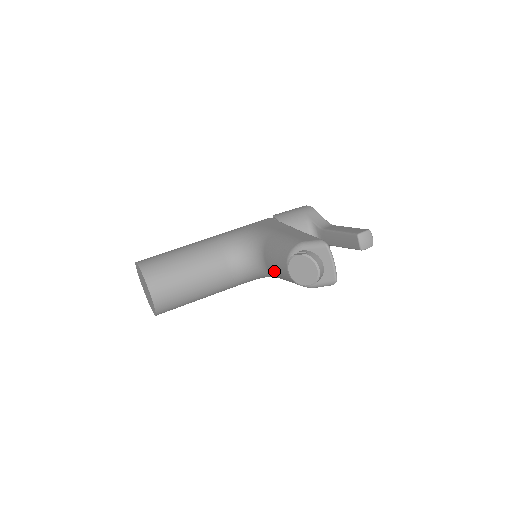
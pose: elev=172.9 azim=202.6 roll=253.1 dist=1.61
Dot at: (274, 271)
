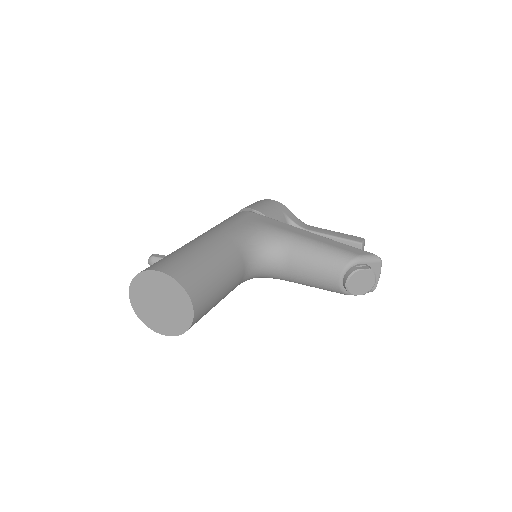
Dot at: (300, 277)
